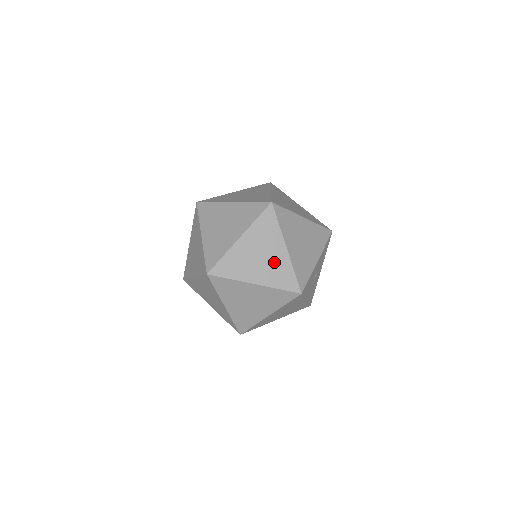
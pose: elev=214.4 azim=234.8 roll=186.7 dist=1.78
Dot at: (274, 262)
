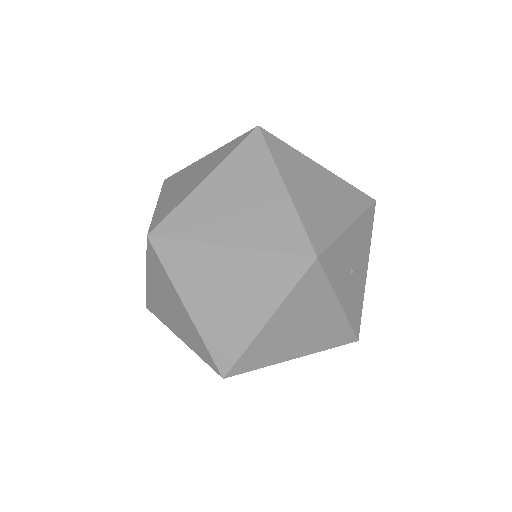
Dot at: occluded
